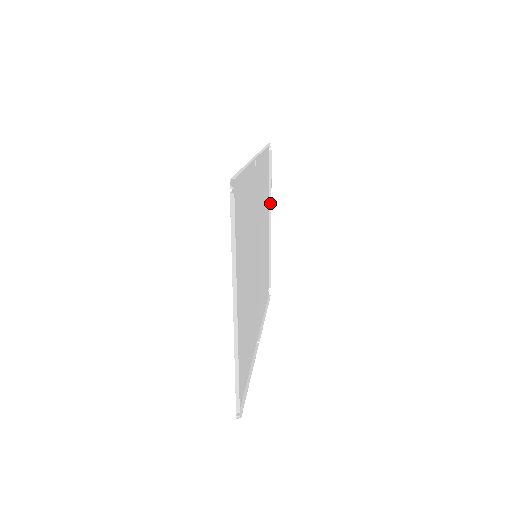
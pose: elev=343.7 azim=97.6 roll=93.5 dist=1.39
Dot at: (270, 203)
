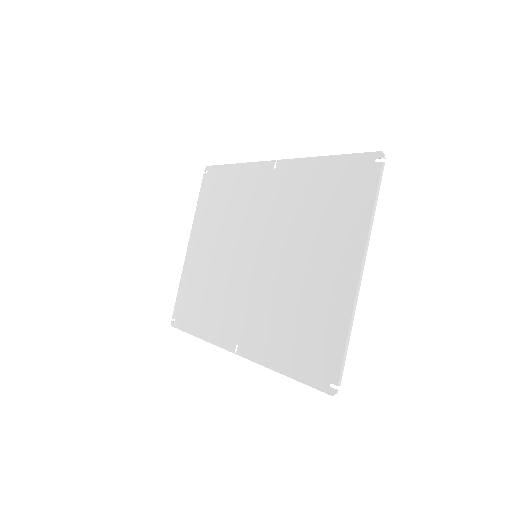
Dot at: (193, 225)
